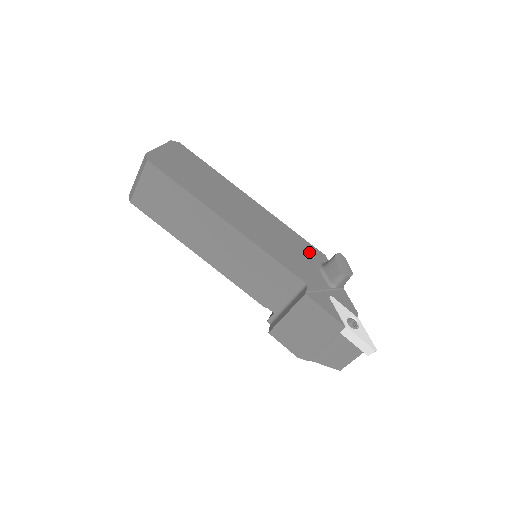
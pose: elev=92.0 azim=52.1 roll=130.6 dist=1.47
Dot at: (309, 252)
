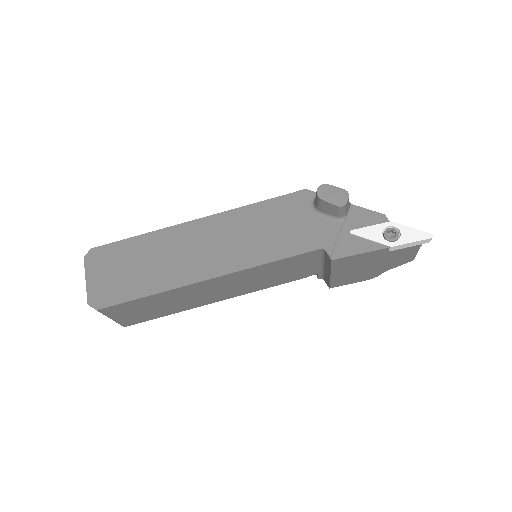
Dot at: (291, 207)
